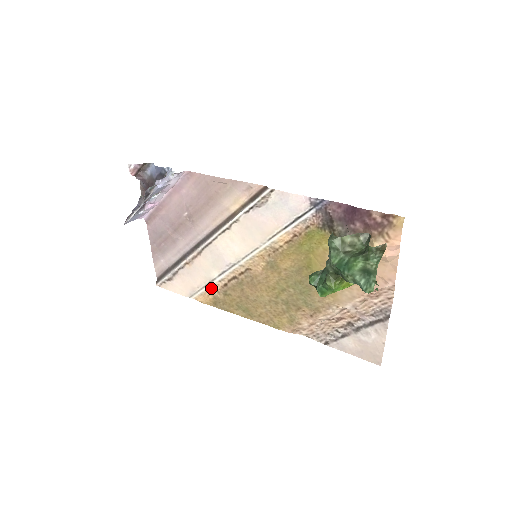
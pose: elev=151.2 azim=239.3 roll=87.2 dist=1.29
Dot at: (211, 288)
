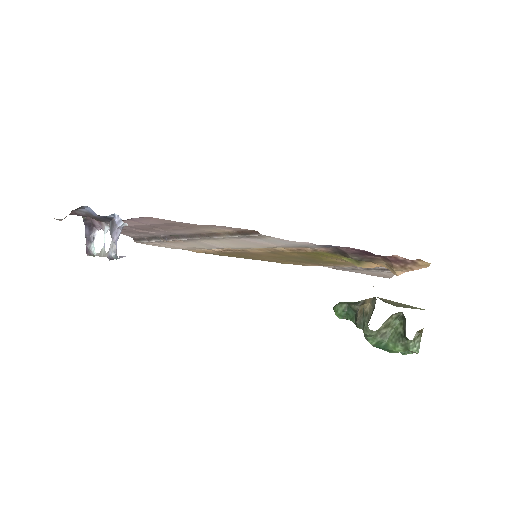
Dot at: (204, 250)
